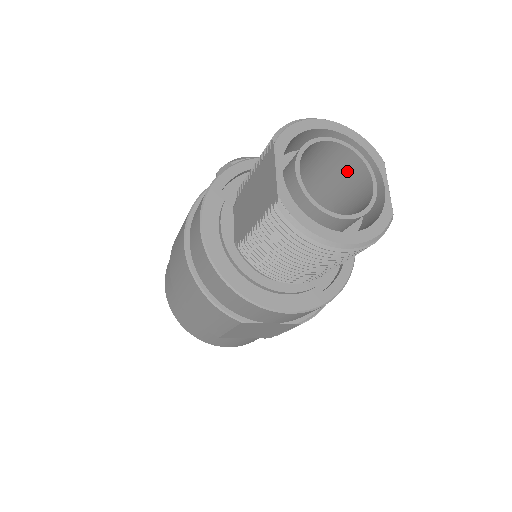
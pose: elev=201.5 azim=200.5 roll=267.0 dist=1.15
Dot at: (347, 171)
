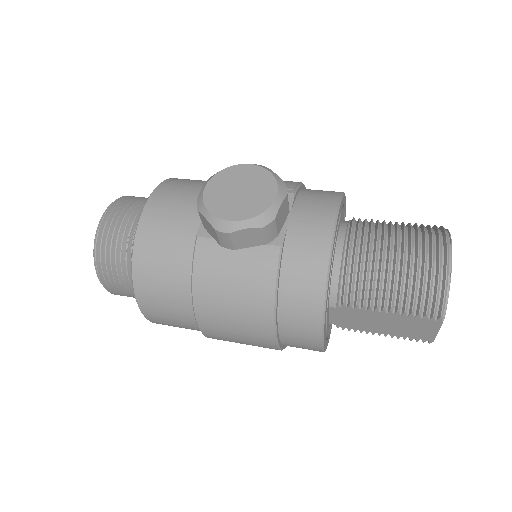
Dot at: occluded
